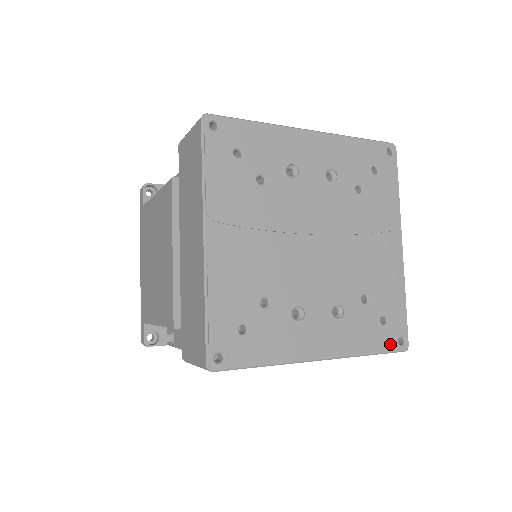
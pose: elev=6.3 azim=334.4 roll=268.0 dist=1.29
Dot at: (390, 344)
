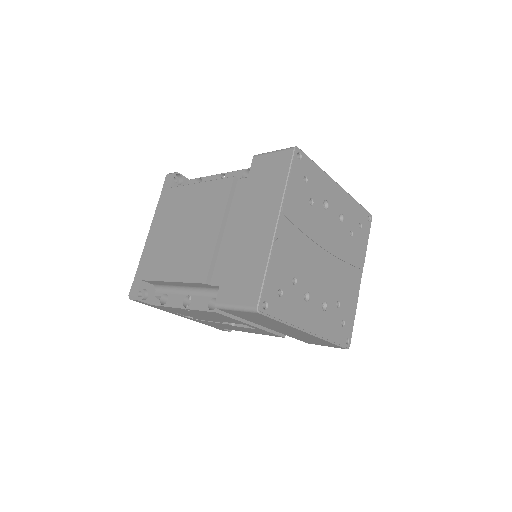
Dot at: (342, 340)
